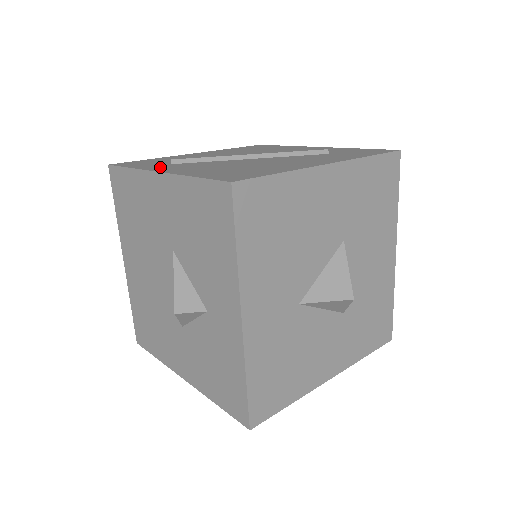
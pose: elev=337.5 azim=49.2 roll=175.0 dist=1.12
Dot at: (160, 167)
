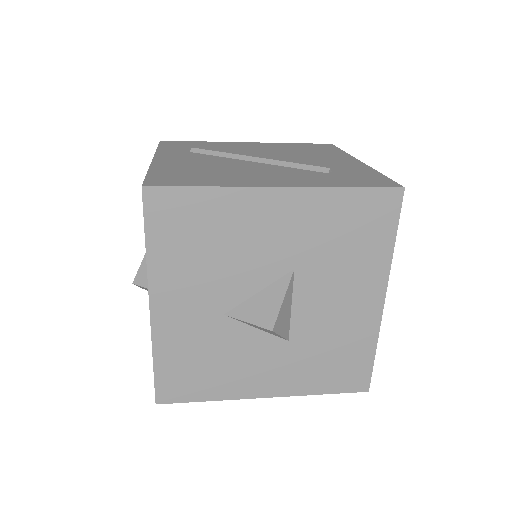
Dot at: (171, 153)
